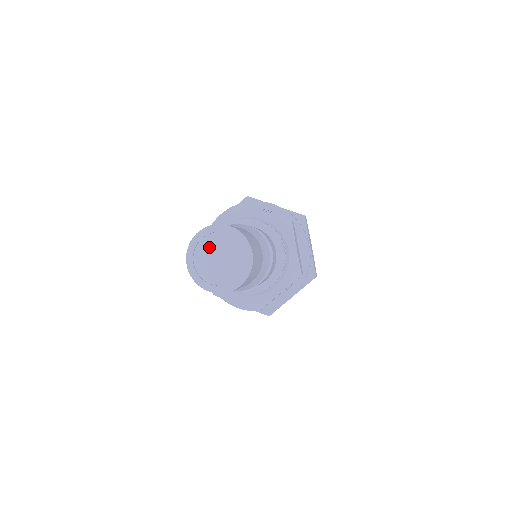
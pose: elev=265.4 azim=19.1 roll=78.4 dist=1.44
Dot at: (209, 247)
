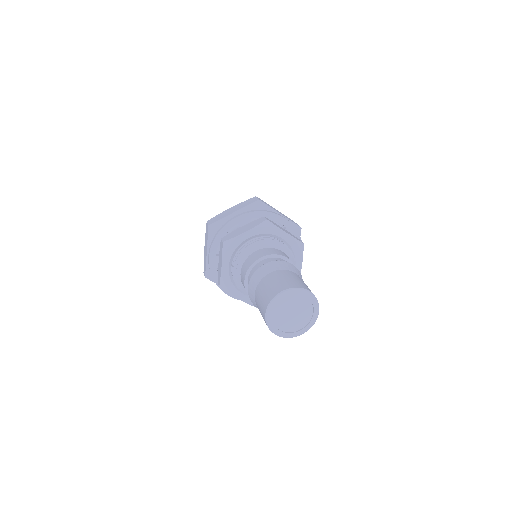
Dot at: (288, 304)
